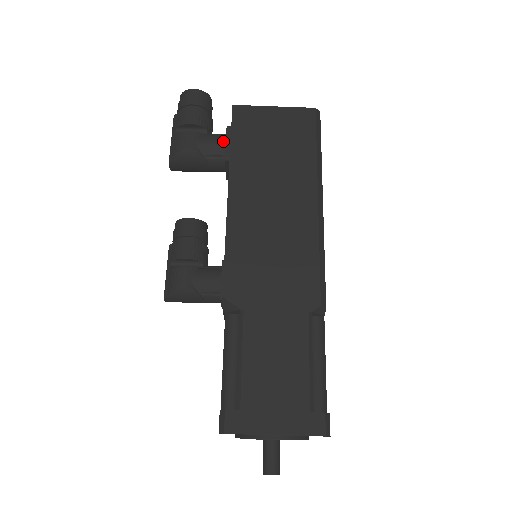
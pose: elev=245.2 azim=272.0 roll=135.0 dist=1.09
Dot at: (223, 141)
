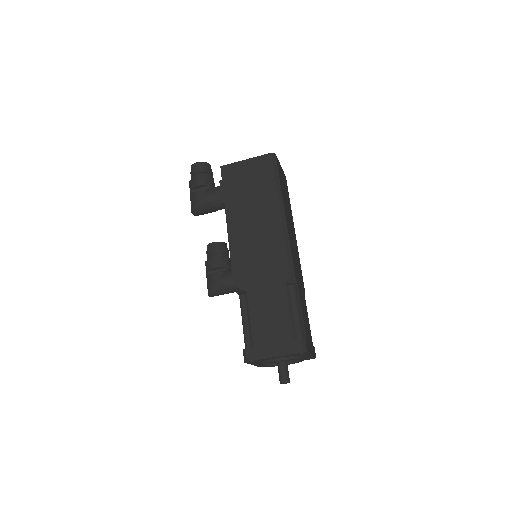
Dot at: (219, 191)
